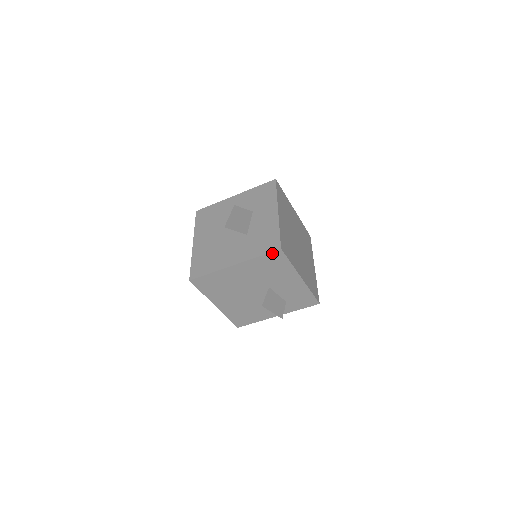
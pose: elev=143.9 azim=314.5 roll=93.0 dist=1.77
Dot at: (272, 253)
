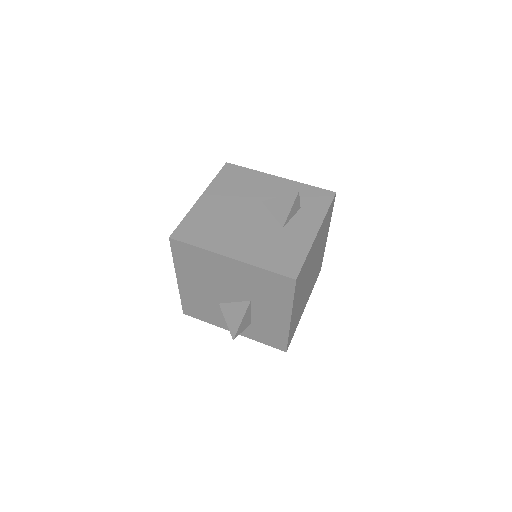
Dot at: (223, 170)
